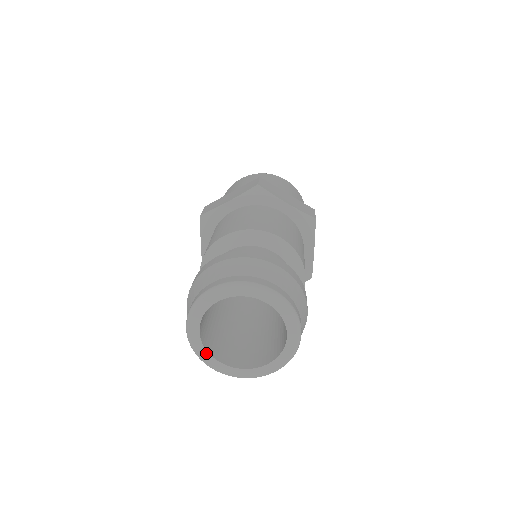
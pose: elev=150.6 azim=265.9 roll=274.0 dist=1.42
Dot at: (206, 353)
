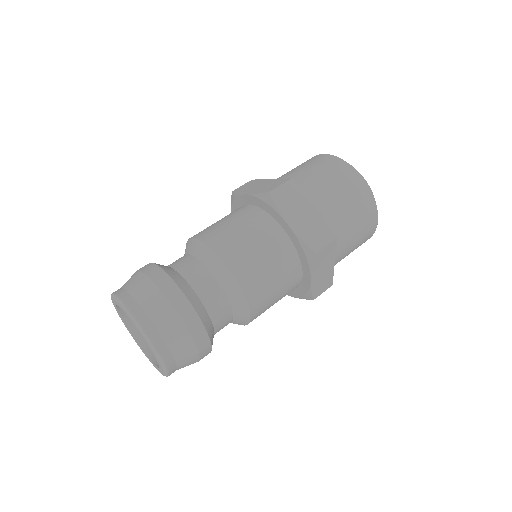
Dot at: (128, 328)
